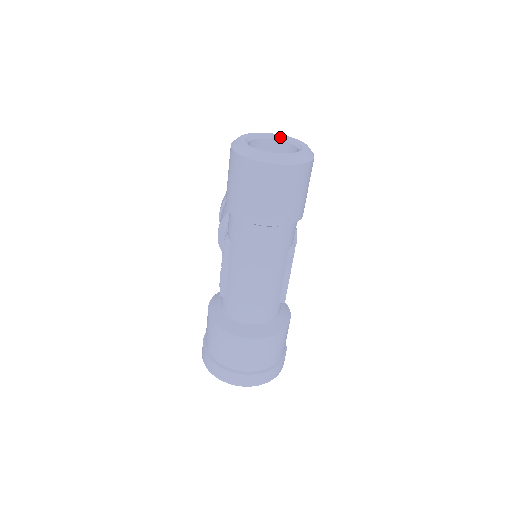
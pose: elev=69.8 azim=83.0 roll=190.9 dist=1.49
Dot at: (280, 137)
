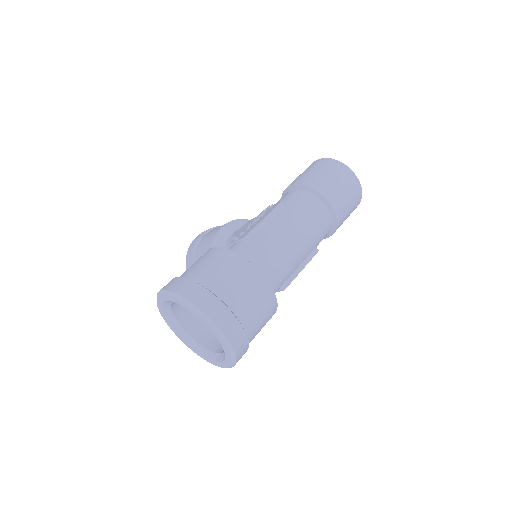
Dot at: occluded
